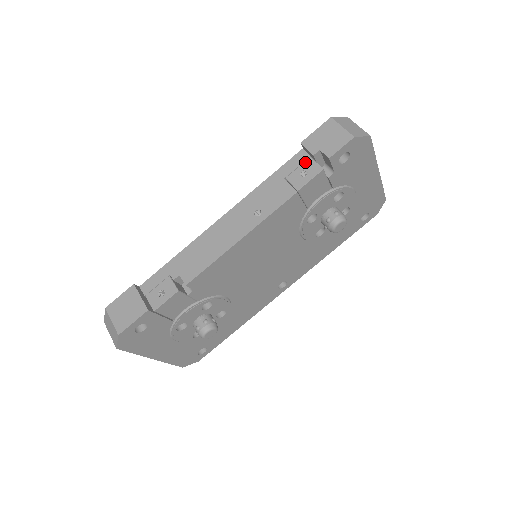
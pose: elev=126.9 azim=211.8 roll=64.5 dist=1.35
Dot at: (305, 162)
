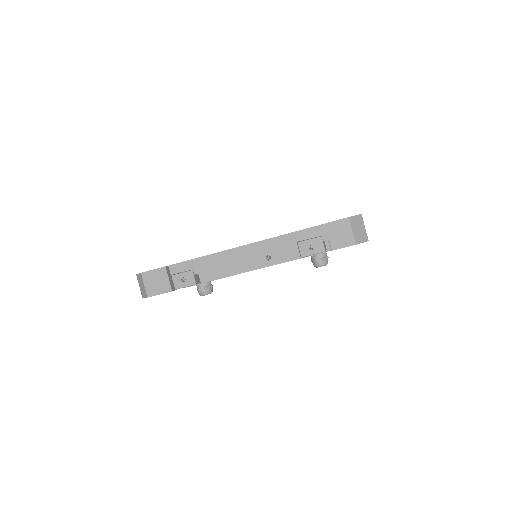
Dot at: (316, 238)
